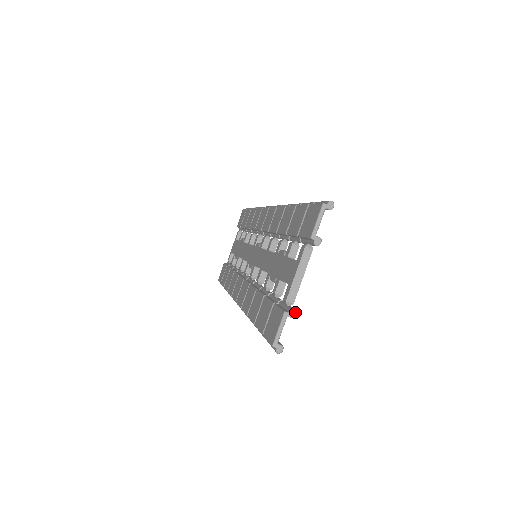
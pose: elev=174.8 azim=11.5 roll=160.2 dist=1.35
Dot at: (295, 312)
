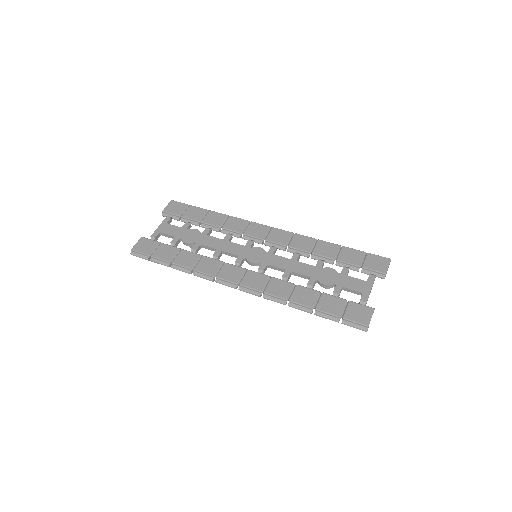
Dot at: occluded
